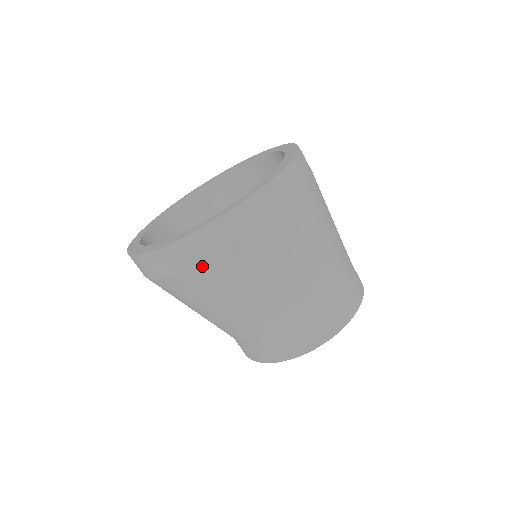
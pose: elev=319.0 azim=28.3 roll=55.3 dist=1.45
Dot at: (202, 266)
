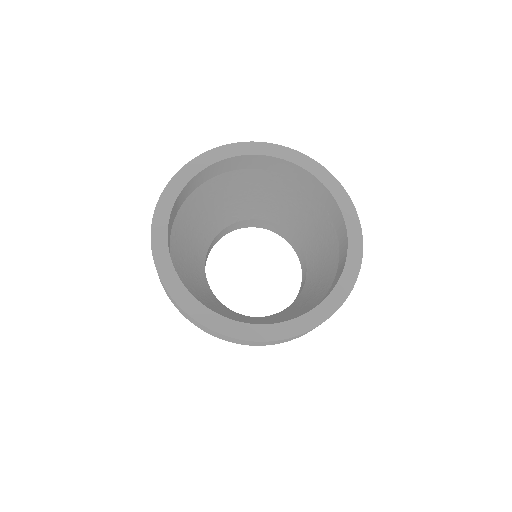
Dot at: (218, 337)
